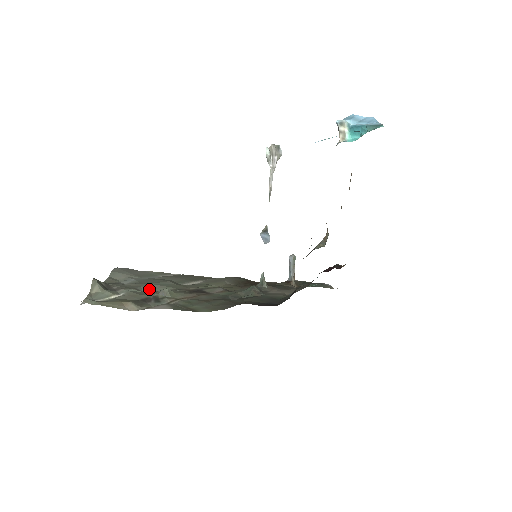
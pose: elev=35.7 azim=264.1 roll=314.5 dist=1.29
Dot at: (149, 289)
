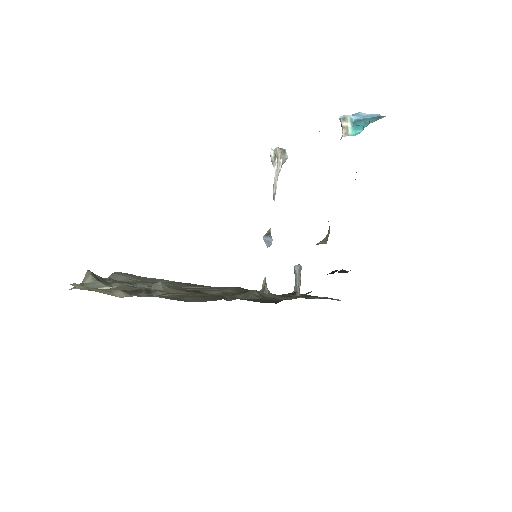
Dot at: (145, 286)
